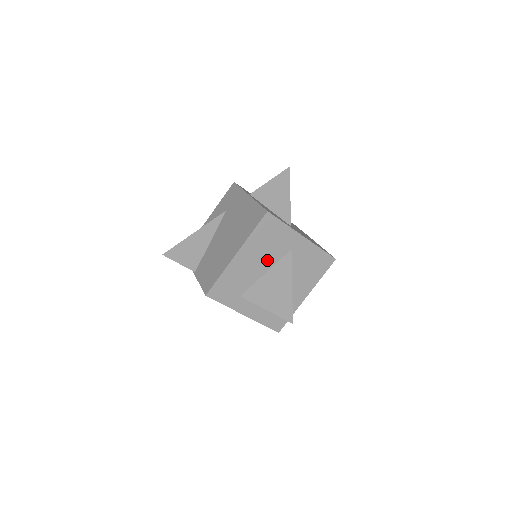
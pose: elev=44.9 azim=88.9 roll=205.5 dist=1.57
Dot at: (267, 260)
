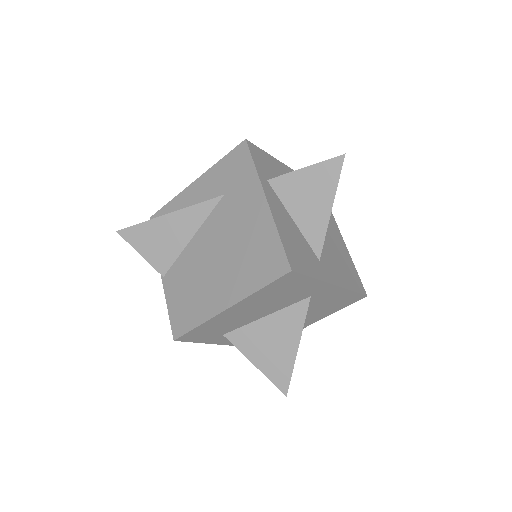
Dot at: (272, 307)
